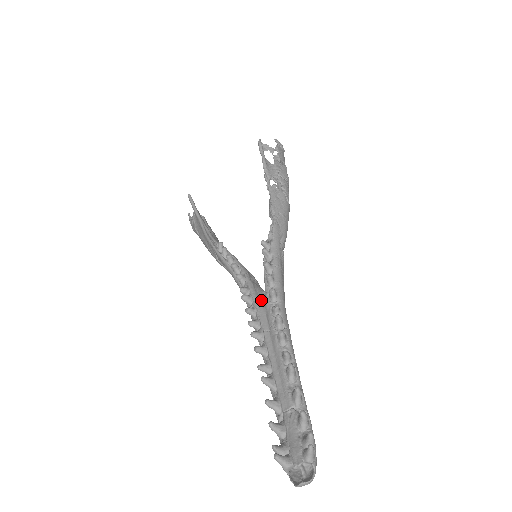
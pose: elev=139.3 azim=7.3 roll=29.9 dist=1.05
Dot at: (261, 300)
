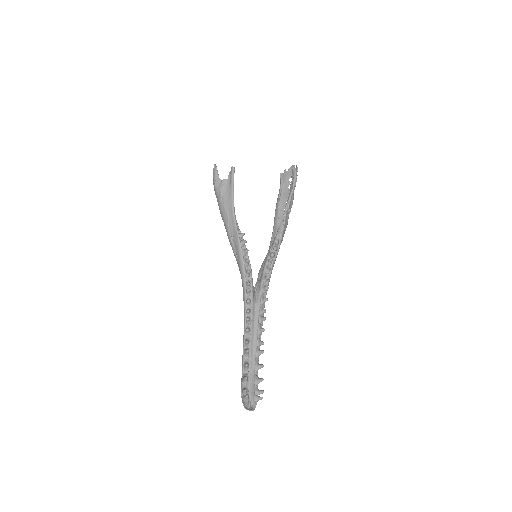
Dot at: (254, 296)
